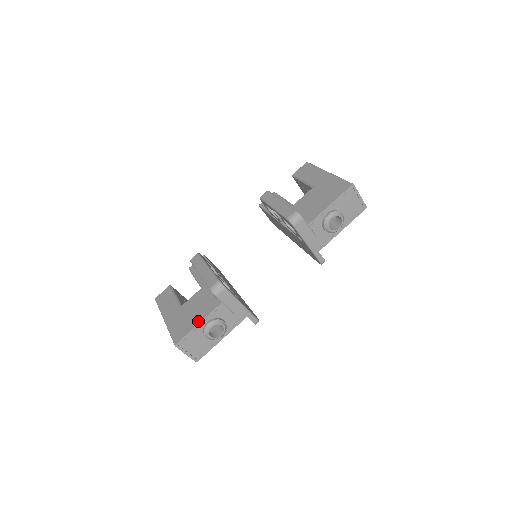
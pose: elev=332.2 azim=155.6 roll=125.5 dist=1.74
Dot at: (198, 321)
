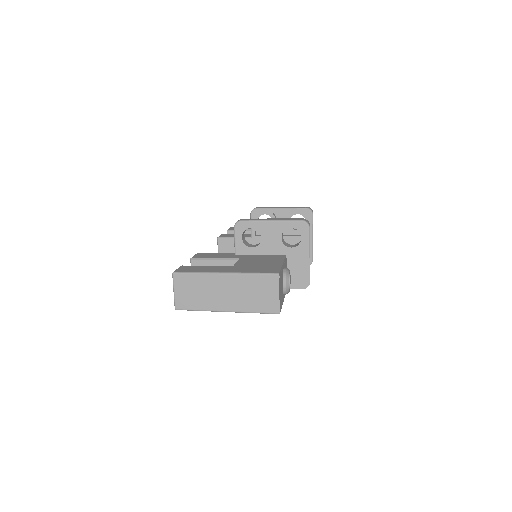
Dot at: (279, 263)
